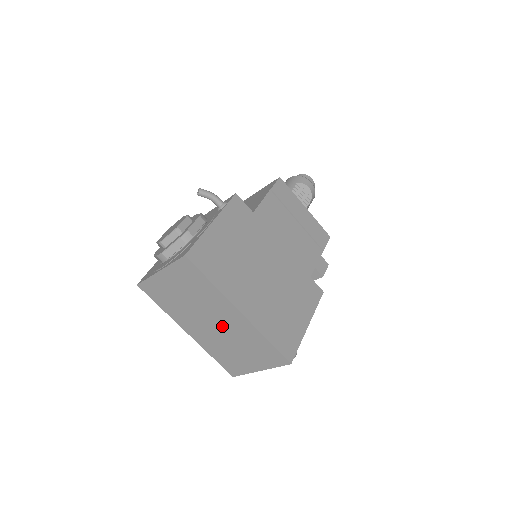
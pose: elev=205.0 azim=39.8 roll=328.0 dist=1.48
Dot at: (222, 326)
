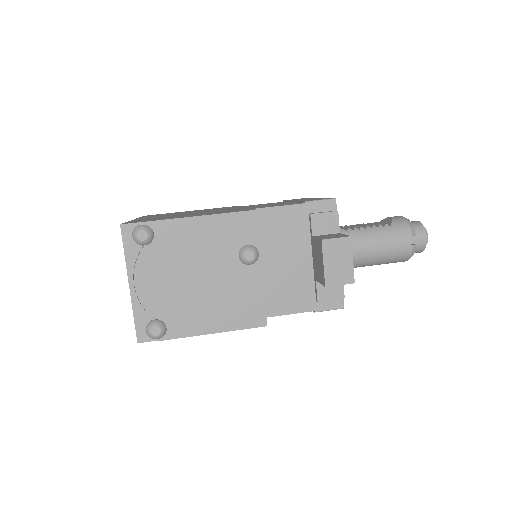
Dot at: occluded
